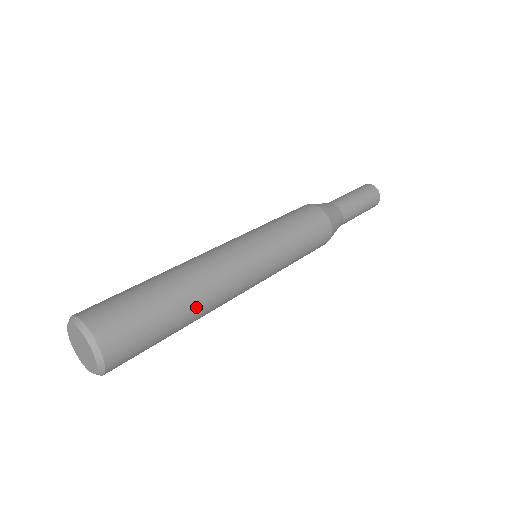
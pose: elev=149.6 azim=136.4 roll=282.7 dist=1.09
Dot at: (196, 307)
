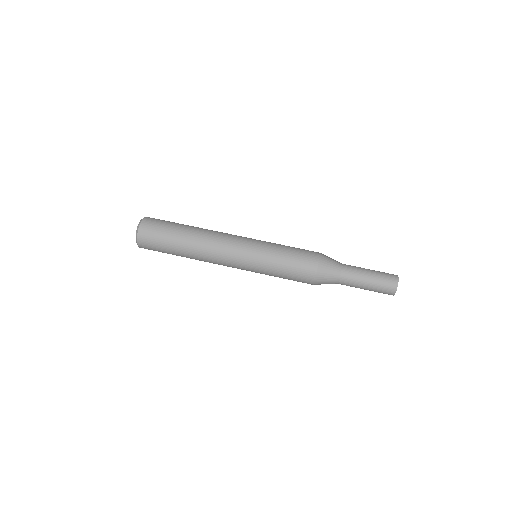
Dot at: (190, 252)
